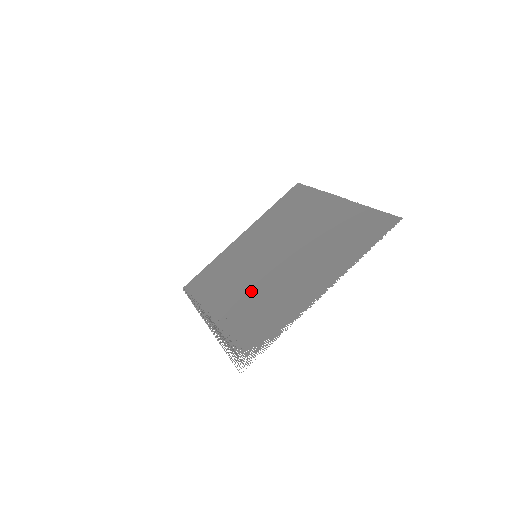
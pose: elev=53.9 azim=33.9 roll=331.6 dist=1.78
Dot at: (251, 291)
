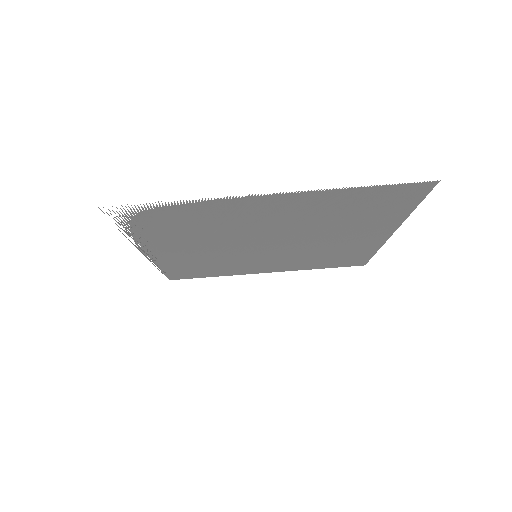
Dot at: (212, 242)
